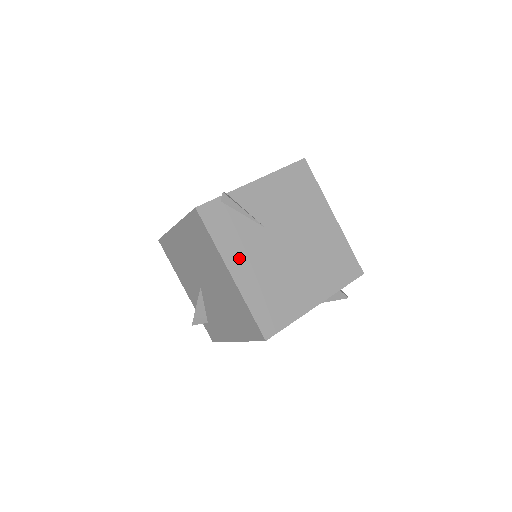
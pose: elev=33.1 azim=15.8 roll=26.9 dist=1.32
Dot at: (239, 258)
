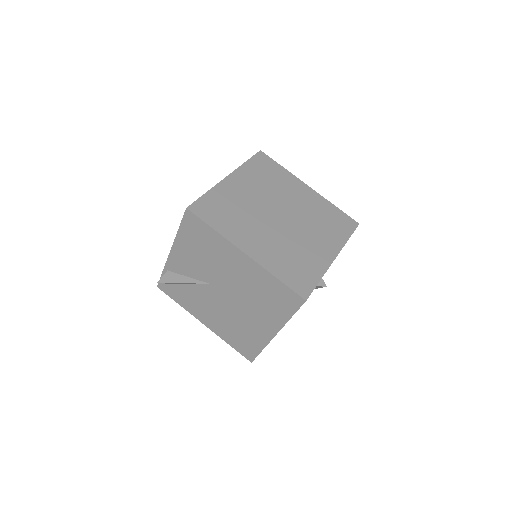
Dot at: occluded
